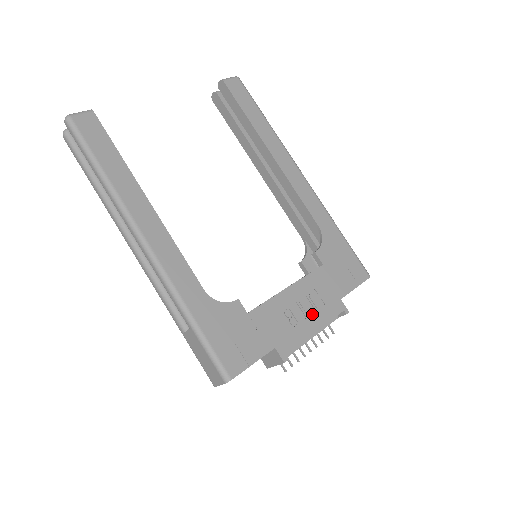
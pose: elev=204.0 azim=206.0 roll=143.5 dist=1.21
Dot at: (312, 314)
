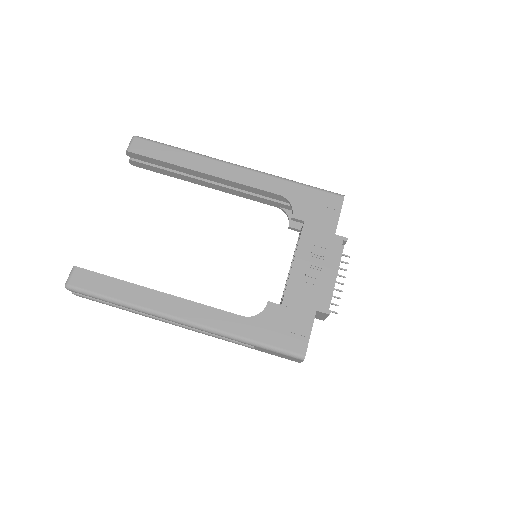
Dot at: (323, 264)
